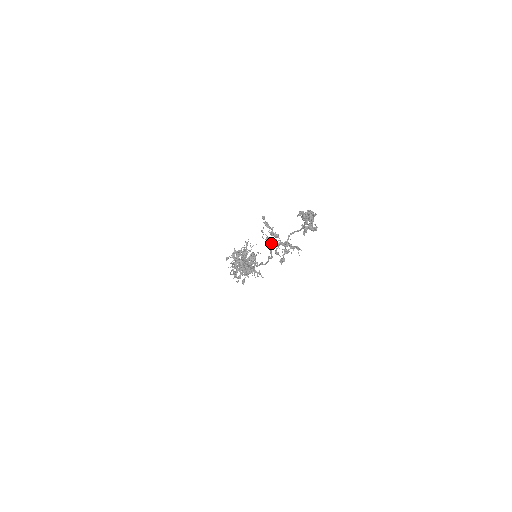
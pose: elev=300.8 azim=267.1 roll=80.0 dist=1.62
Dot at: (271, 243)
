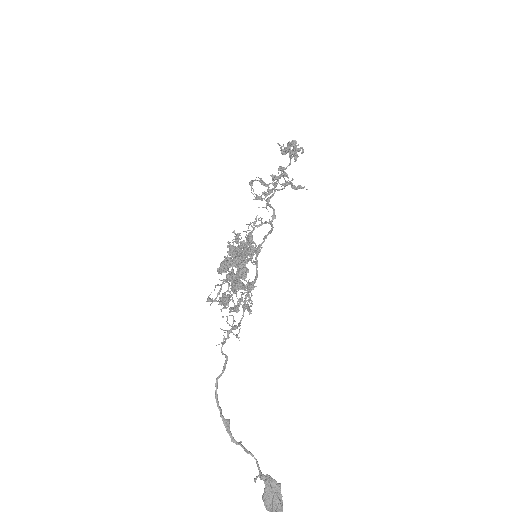
Dot at: (267, 202)
